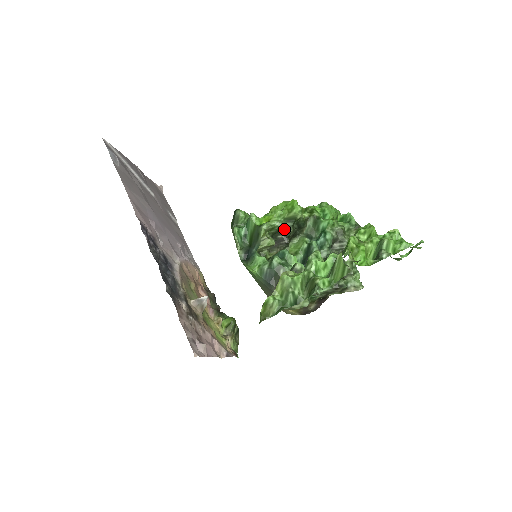
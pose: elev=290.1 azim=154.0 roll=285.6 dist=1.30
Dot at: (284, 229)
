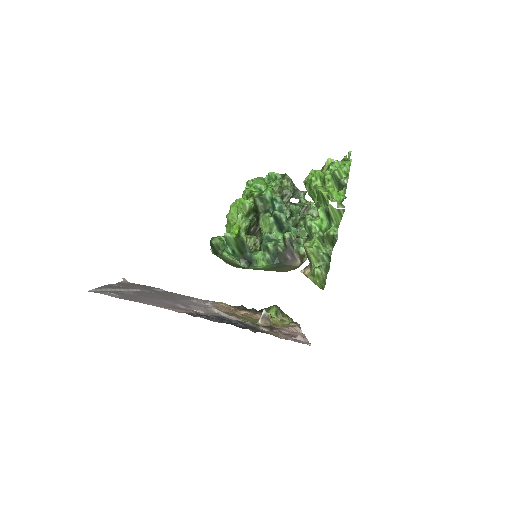
Dot at: (251, 223)
